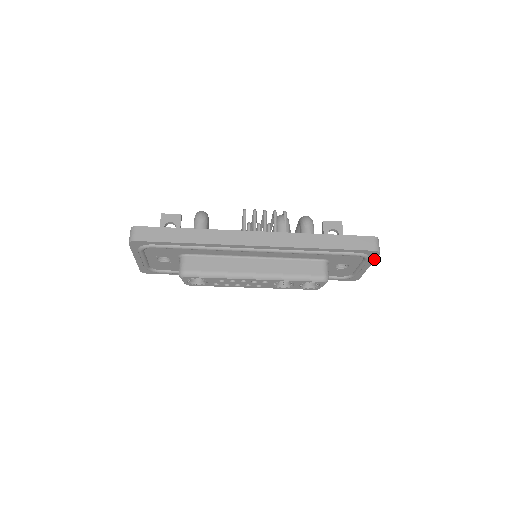
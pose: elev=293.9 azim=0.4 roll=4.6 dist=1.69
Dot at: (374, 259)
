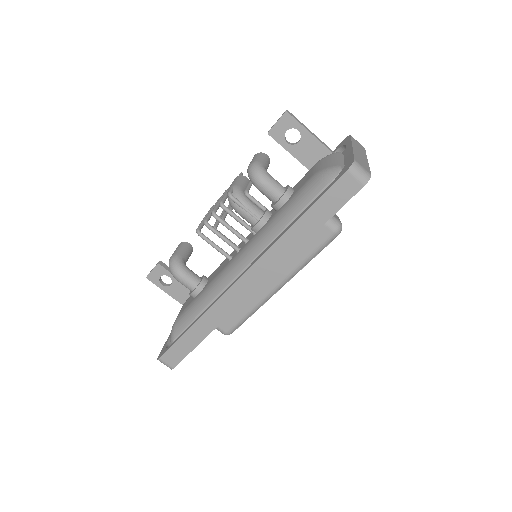
Dot at: occluded
